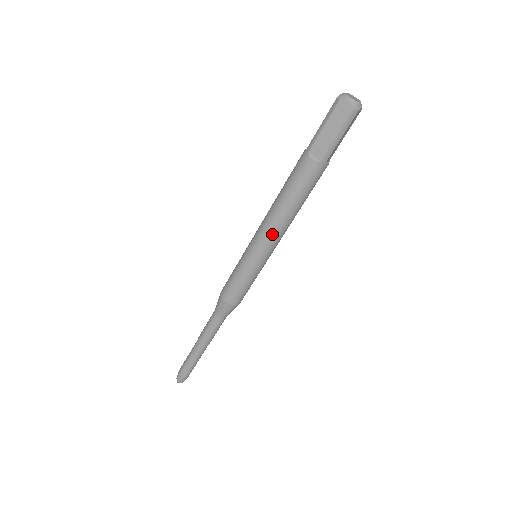
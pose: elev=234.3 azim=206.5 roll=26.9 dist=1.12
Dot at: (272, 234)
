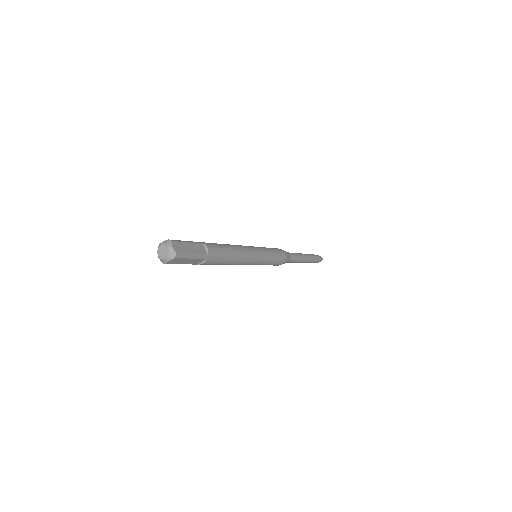
Dot at: (246, 262)
